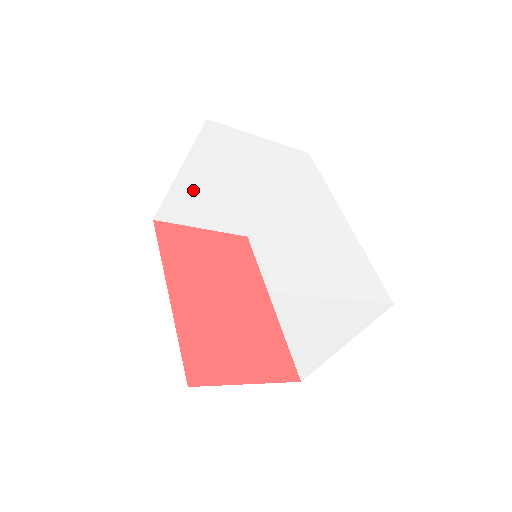
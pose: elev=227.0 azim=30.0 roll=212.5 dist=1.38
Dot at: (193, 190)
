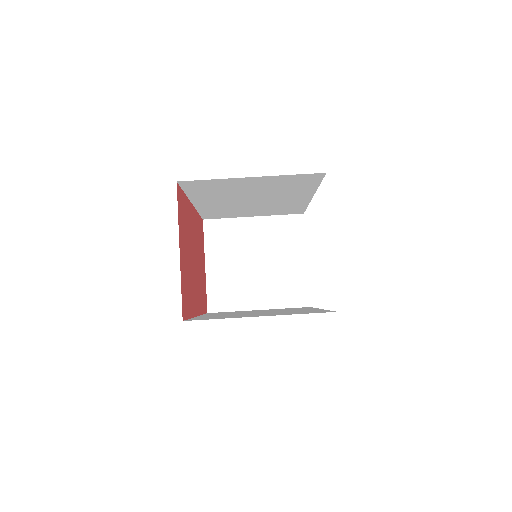
Dot at: (243, 236)
